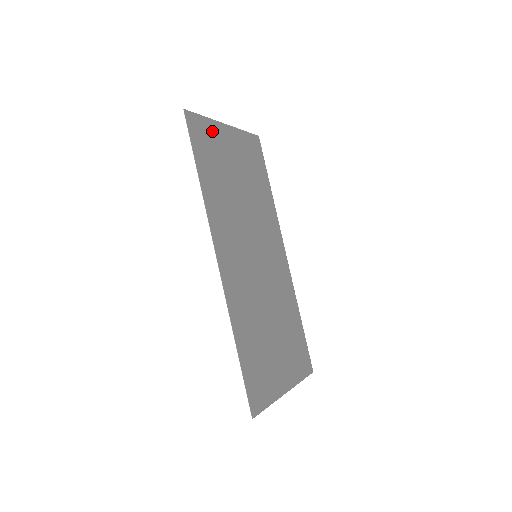
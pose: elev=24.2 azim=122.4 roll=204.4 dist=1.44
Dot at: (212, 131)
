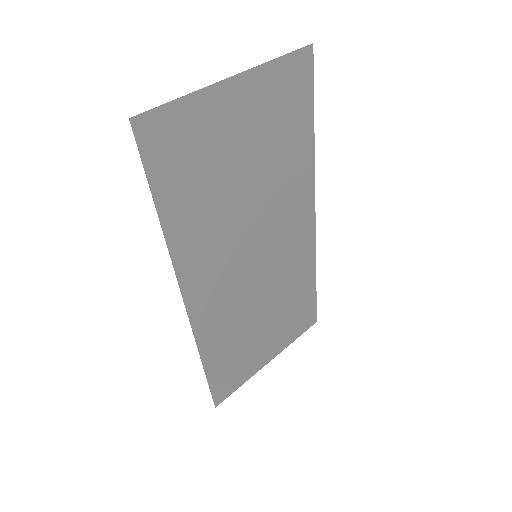
Dot at: (196, 115)
